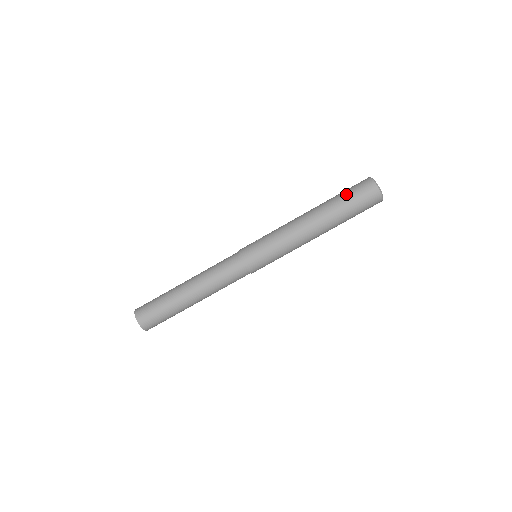
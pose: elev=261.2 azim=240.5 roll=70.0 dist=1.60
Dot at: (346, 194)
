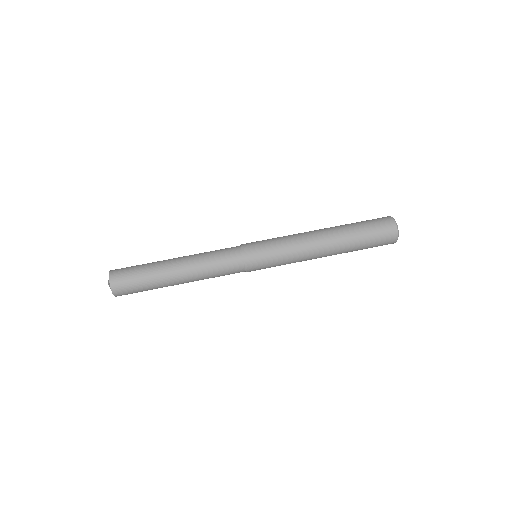
Dot at: occluded
